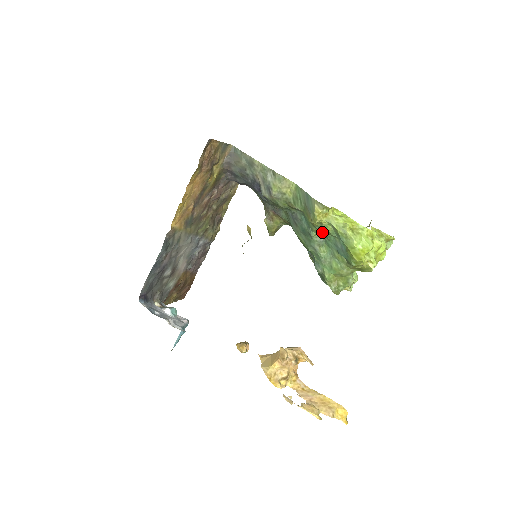
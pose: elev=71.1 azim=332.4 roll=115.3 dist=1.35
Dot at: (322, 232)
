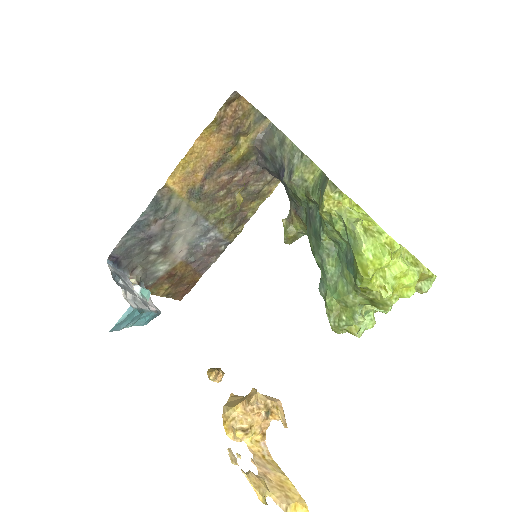
Dot at: (333, 234)
